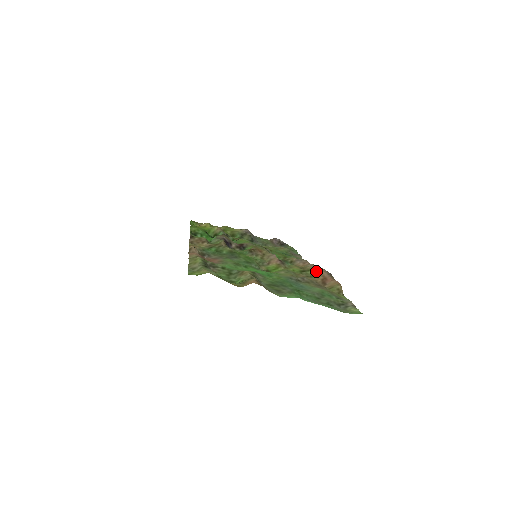
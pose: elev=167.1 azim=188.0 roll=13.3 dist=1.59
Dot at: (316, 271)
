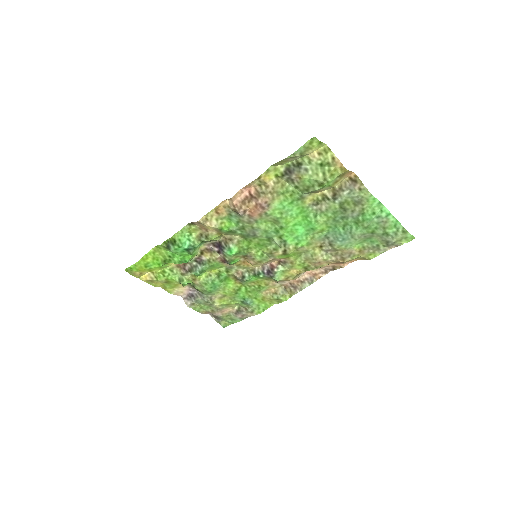
Dot at: occluded
